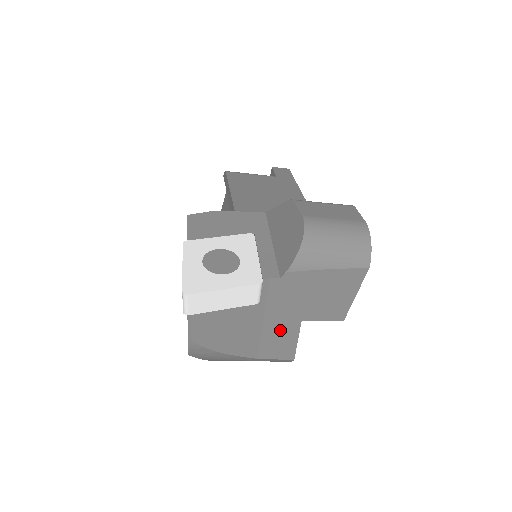
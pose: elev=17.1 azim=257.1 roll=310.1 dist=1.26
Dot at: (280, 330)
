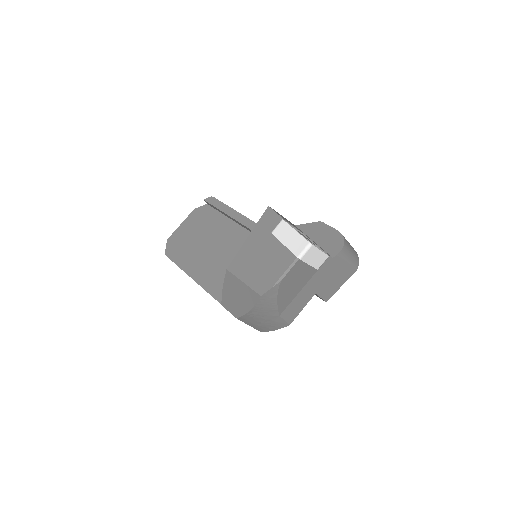
Dot at: (304, 296)
